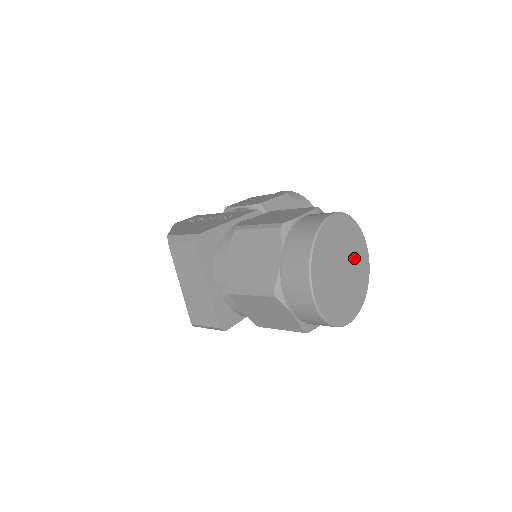
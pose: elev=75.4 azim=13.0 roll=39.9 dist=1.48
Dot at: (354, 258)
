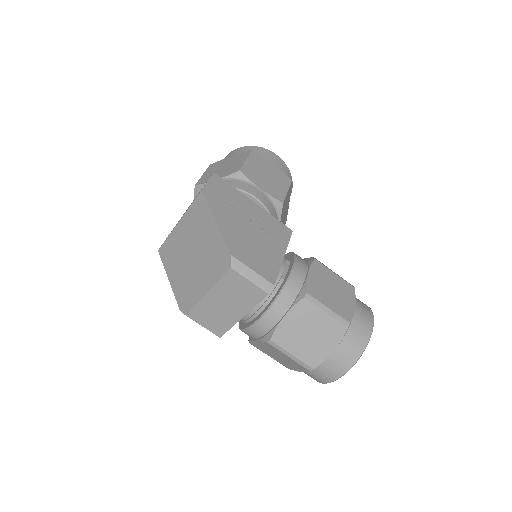
Dot at: occluded
